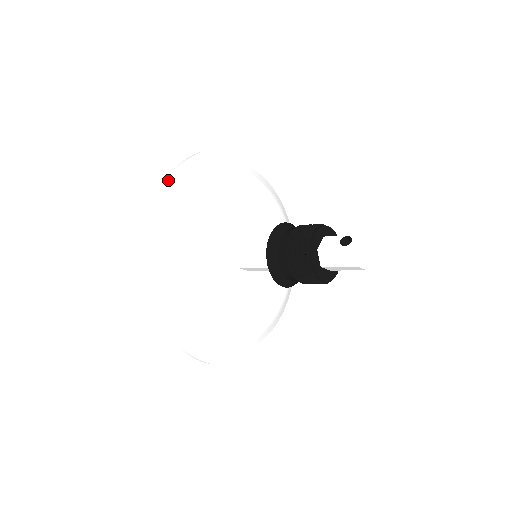
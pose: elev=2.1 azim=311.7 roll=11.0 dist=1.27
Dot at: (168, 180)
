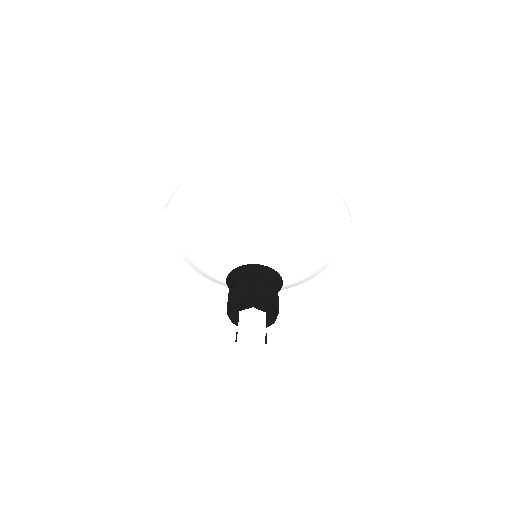
Dot at: (164, 239)
